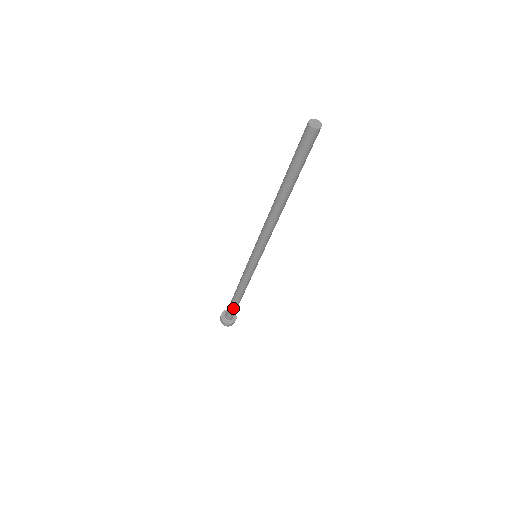
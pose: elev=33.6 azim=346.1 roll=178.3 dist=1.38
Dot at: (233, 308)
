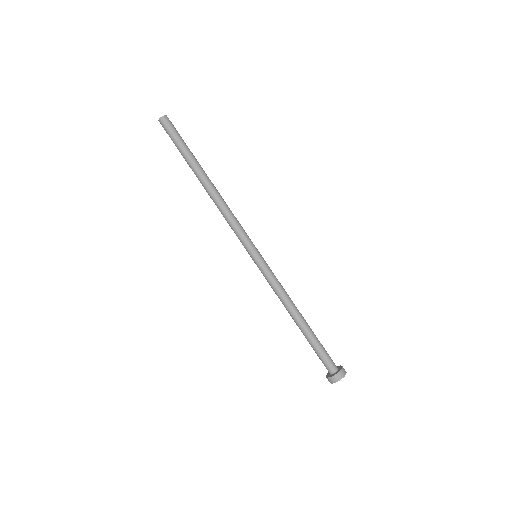
Dot at: (312, 347)
